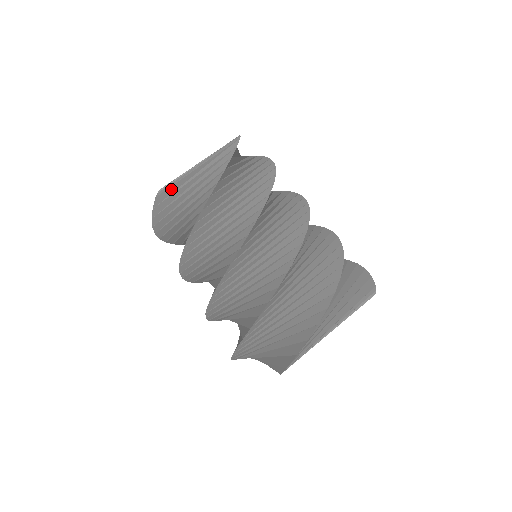
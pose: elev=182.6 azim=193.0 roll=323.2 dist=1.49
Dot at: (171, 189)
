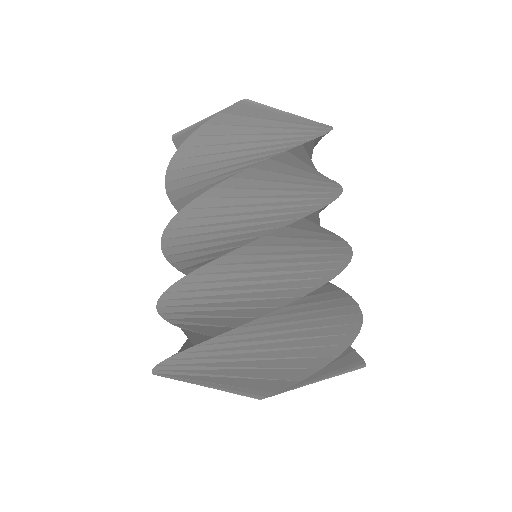
Dot at: (185, 138)
